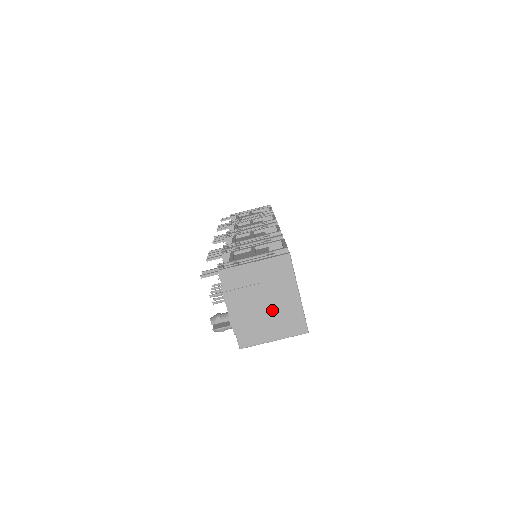
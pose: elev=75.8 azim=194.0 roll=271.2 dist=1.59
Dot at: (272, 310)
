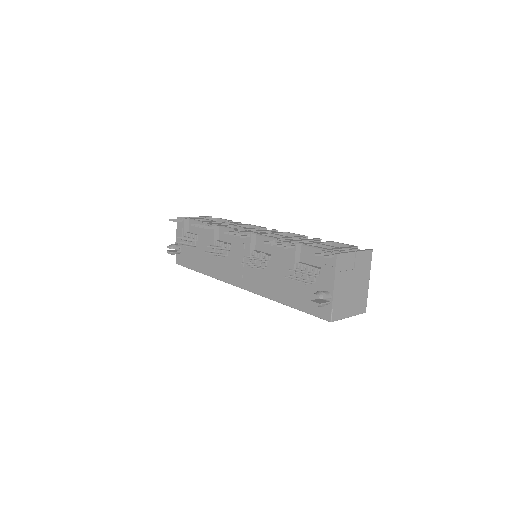
Dot at: (355, 292)
